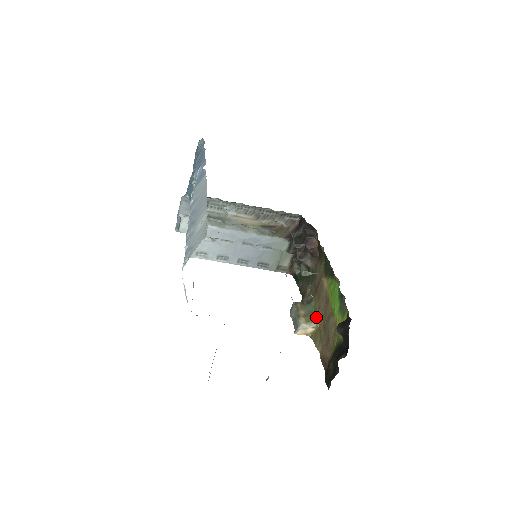
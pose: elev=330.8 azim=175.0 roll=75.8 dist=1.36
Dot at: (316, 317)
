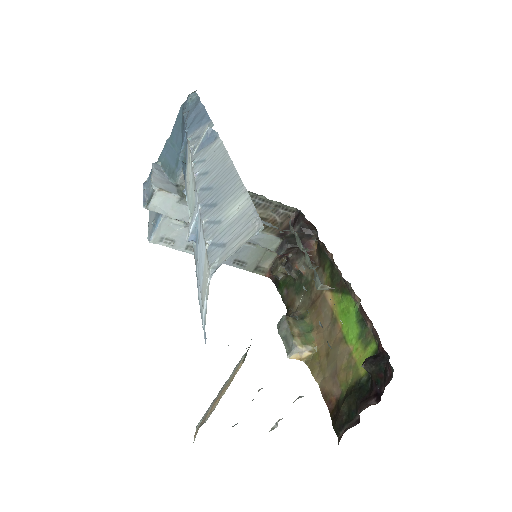
Dot at: (314, 338)
